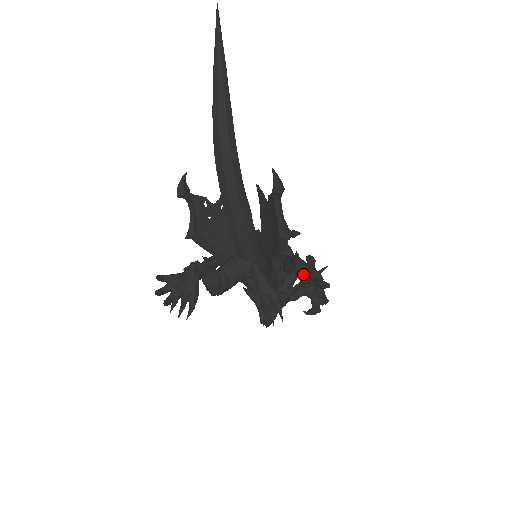
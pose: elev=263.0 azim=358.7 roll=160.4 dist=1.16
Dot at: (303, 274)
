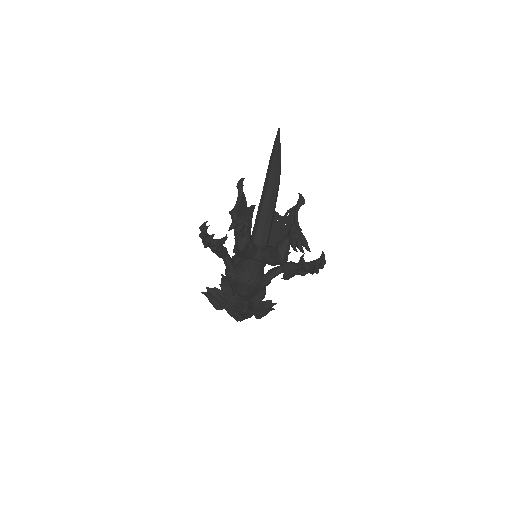
Dot at: (297, 264)
